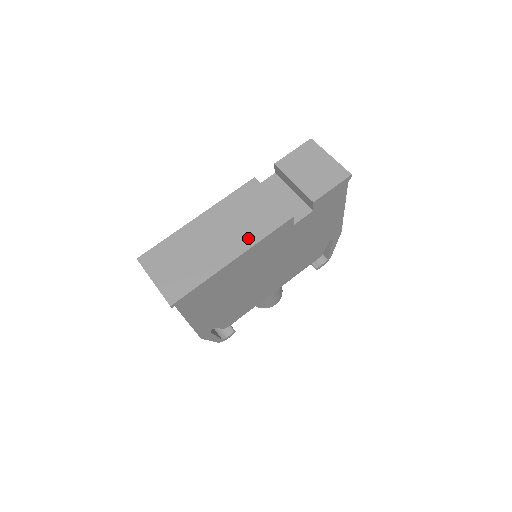
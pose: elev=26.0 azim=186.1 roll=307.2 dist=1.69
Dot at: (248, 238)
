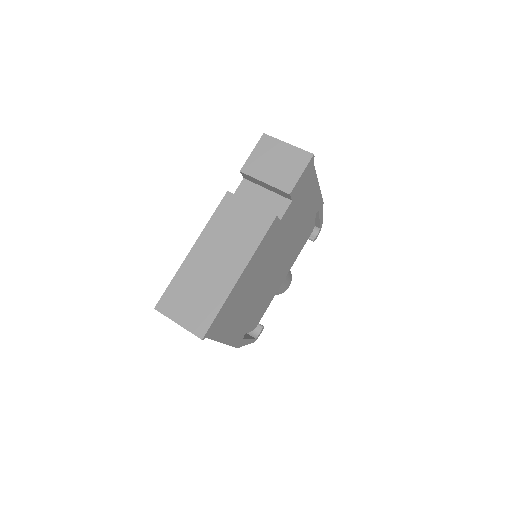
Dot at: (245, 251)
